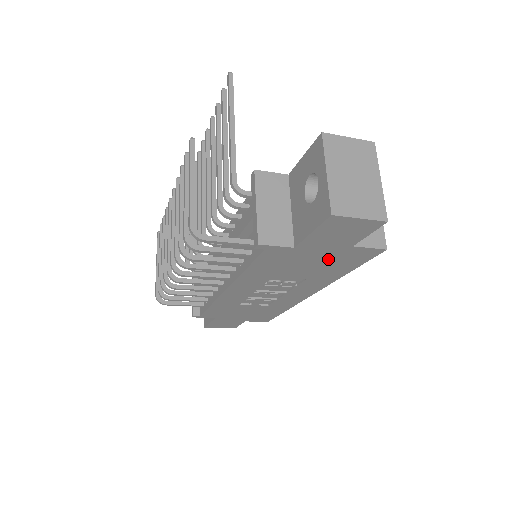
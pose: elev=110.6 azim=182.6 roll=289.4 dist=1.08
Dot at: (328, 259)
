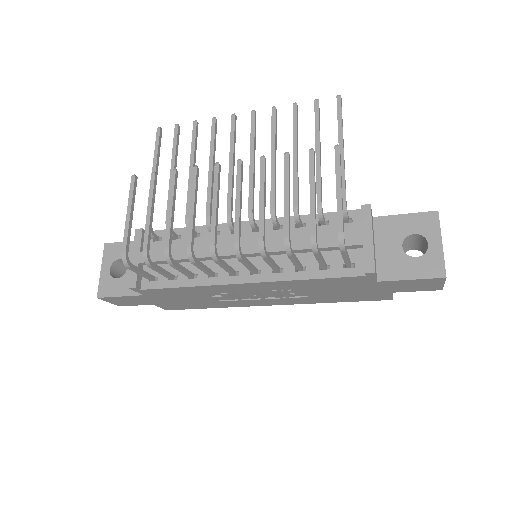
Dot at: (361, 293)
